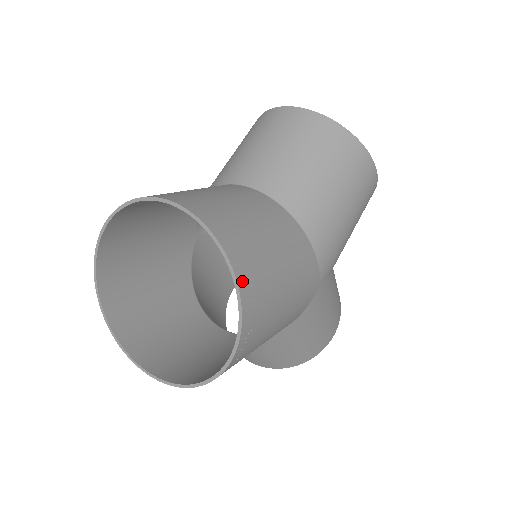
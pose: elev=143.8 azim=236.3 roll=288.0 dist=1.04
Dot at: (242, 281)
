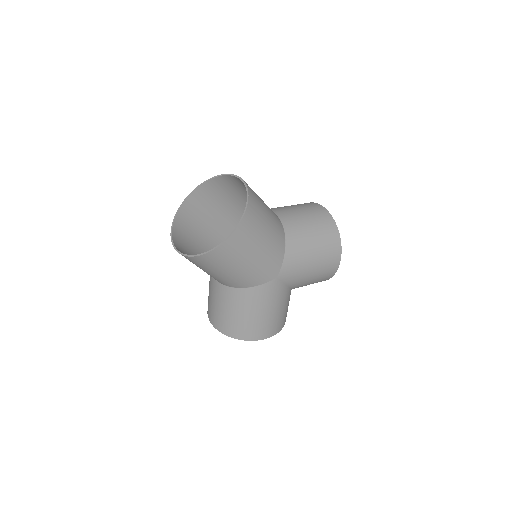
Dot at: (246, 217)
